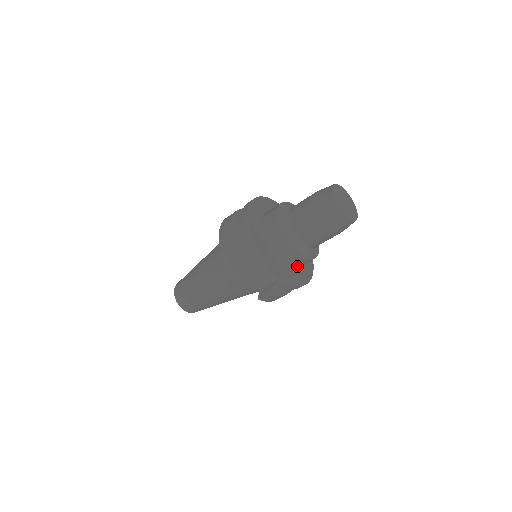
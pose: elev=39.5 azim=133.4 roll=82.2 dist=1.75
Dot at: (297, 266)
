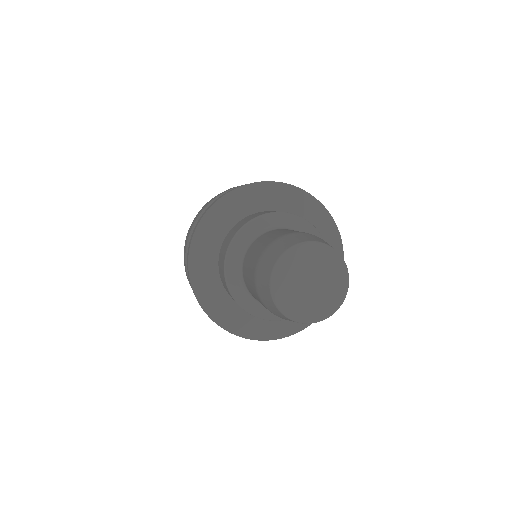
Dot at: occluded
